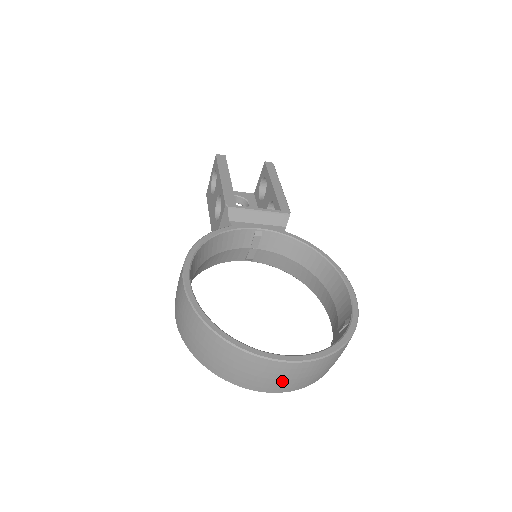
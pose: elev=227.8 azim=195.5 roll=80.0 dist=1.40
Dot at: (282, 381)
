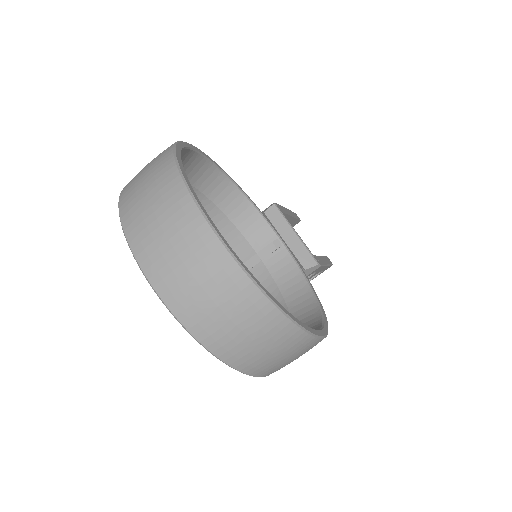
Dot at: (173, 255)
